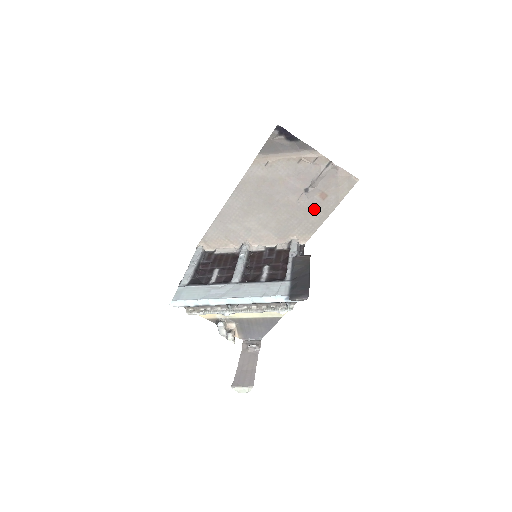
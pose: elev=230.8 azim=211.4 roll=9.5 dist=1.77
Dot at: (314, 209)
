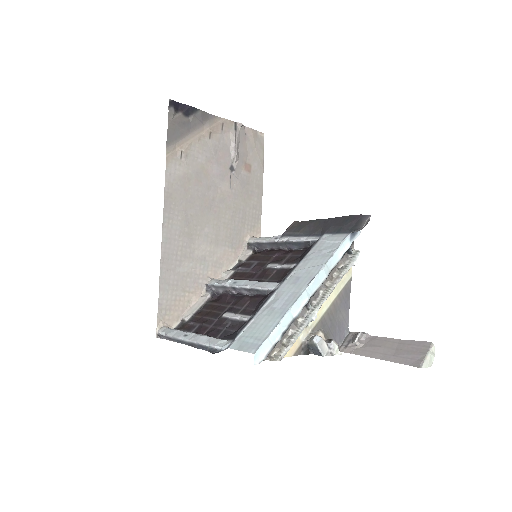
Dot at: (248, 188)
